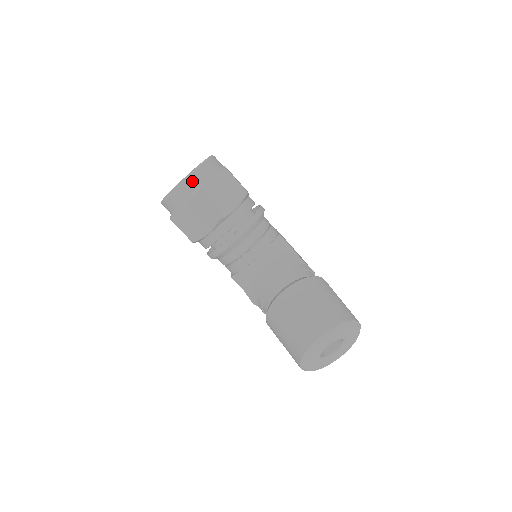
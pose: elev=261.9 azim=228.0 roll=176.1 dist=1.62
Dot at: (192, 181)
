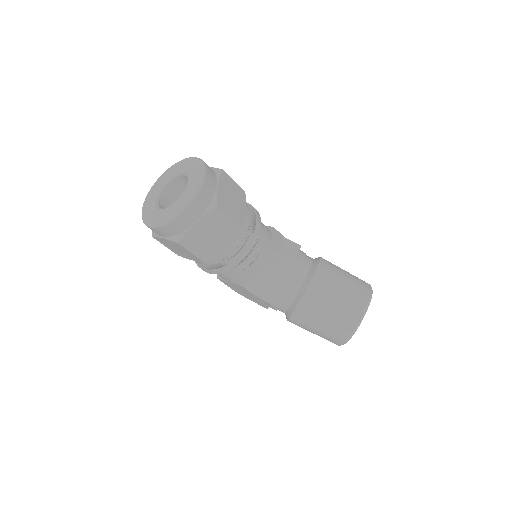
Dot at: (205, 192)
